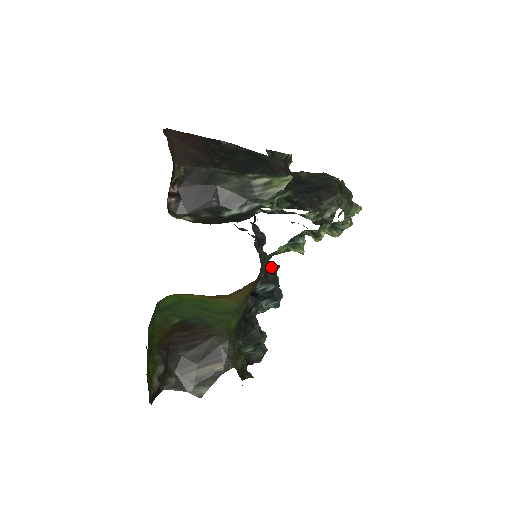
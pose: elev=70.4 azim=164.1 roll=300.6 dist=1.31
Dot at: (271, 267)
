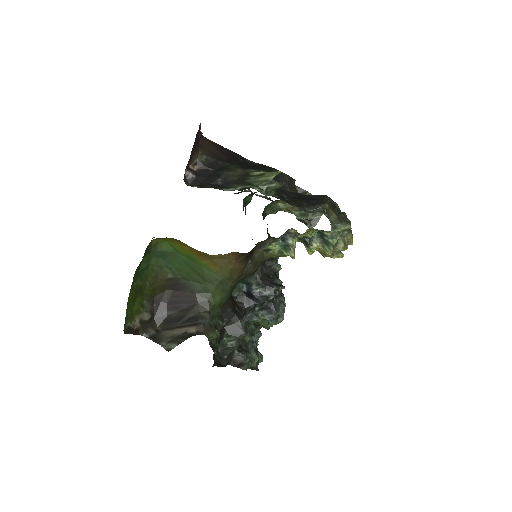
Dot at: (276, 284)
